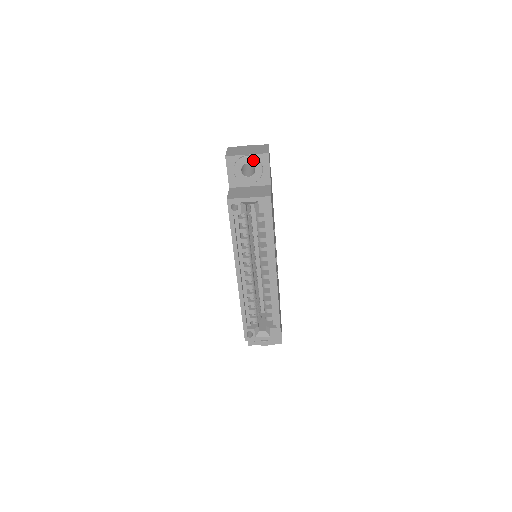
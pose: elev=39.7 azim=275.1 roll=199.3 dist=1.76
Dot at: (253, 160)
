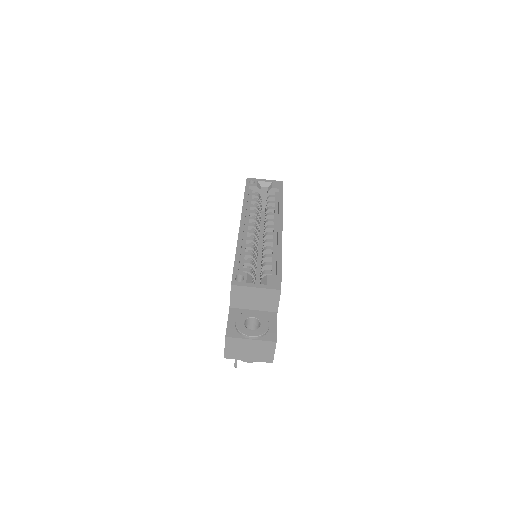
Dot at: occluded
